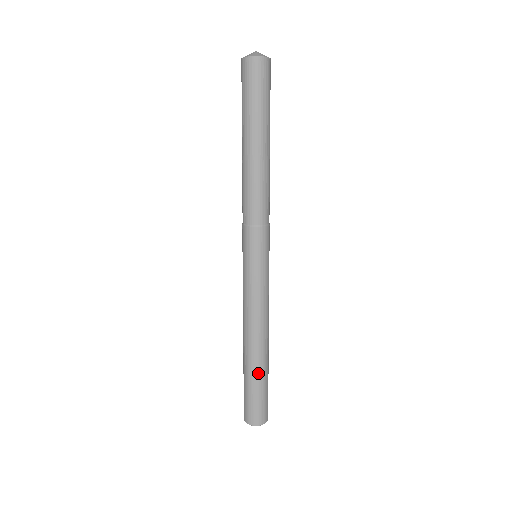
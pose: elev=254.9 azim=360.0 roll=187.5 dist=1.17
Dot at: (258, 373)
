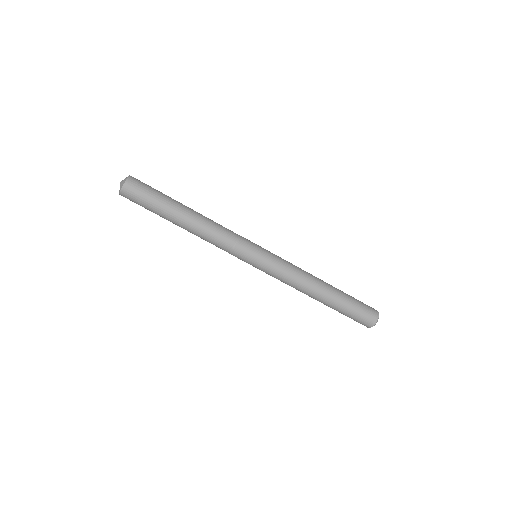
Dot at: (334, 306)
